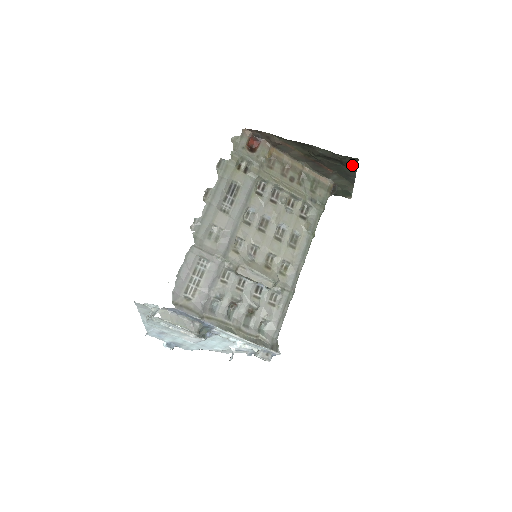
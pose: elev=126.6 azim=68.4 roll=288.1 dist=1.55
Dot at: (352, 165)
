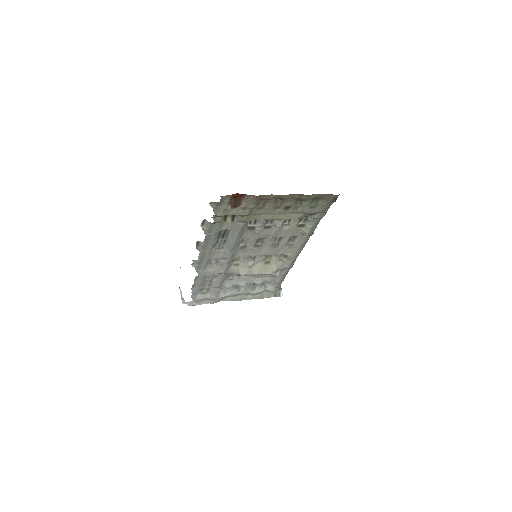
Dot at: occluded
